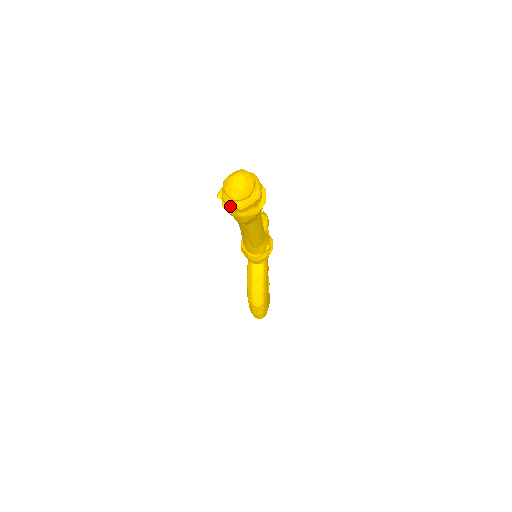
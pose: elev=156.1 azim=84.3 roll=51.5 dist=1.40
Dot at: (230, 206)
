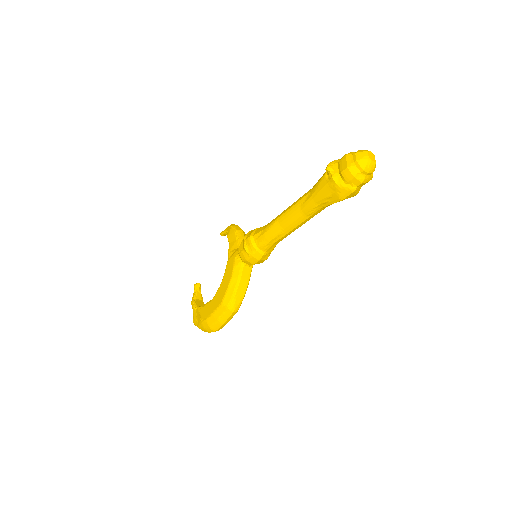
Dot at: (355, 177)
